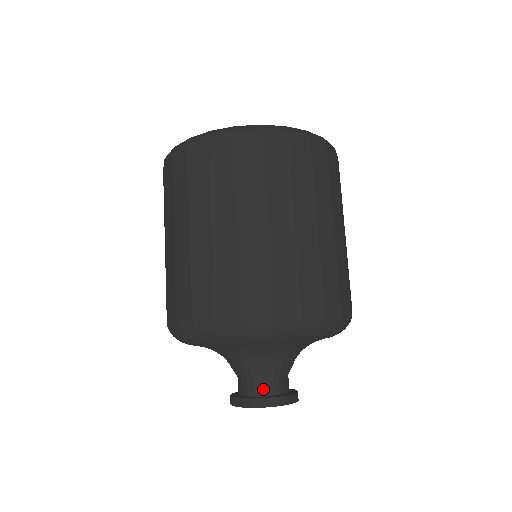
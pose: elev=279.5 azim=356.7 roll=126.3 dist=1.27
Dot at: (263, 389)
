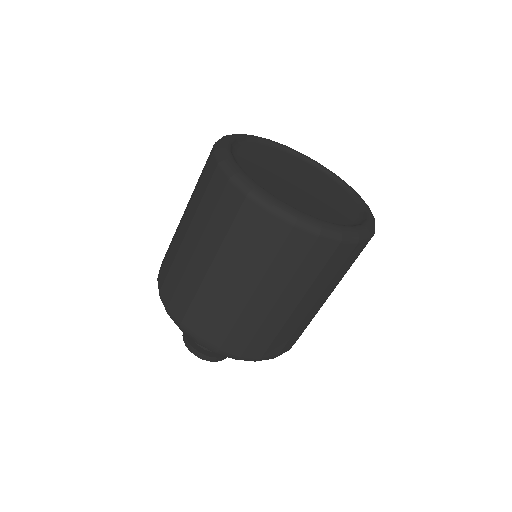
Dot at: occluded
